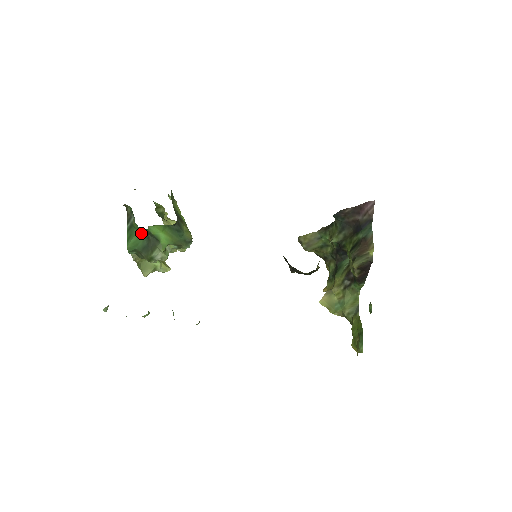
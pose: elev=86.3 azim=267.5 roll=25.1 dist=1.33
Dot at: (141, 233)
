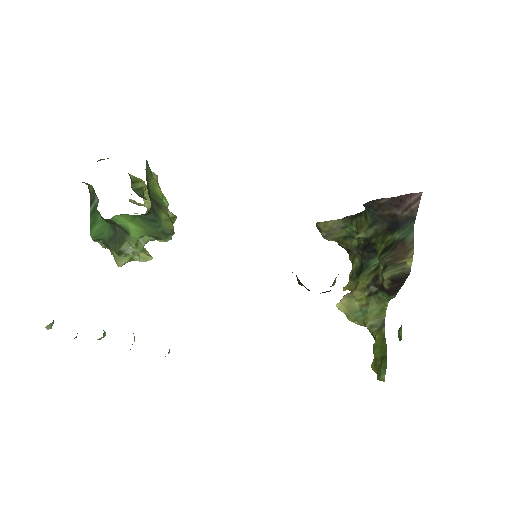
Dot at: (105, 221)
